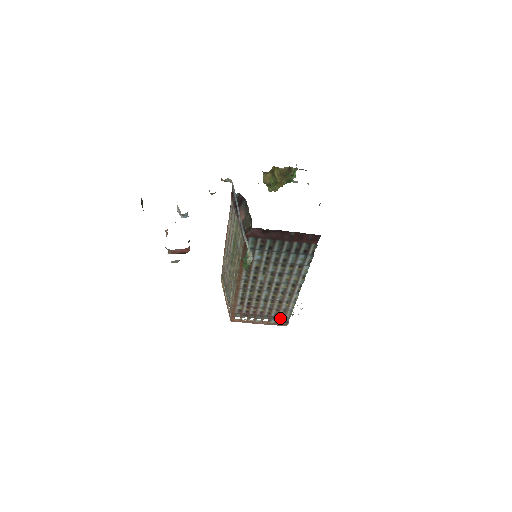
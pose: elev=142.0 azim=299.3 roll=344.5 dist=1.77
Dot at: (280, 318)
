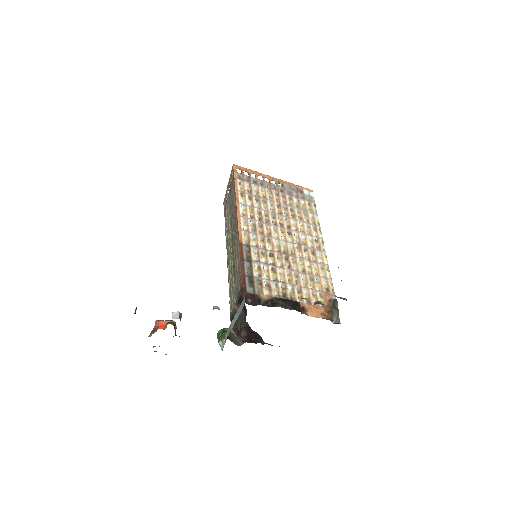
Dot at: occluded
